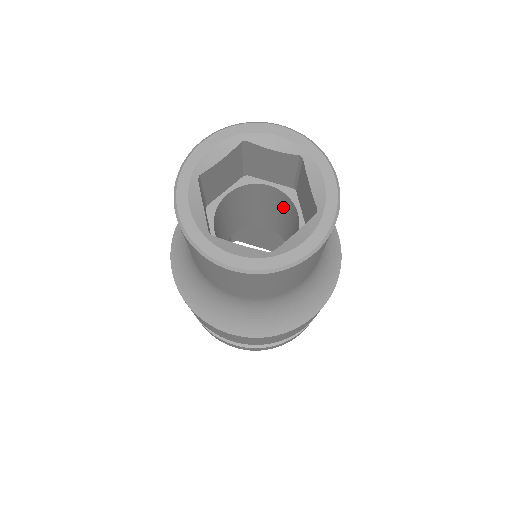
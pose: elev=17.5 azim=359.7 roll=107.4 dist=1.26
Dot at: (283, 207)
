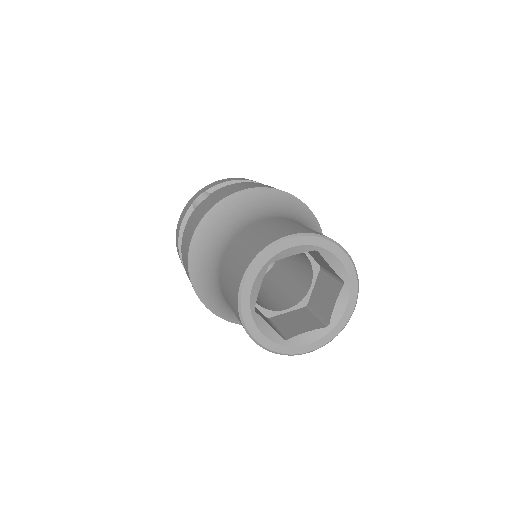
Dot at: (302, 260)
